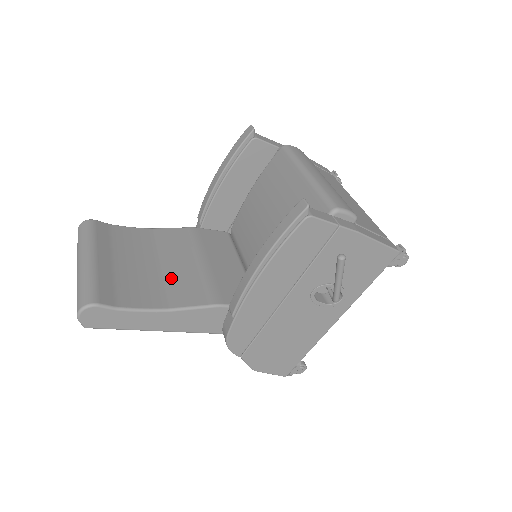
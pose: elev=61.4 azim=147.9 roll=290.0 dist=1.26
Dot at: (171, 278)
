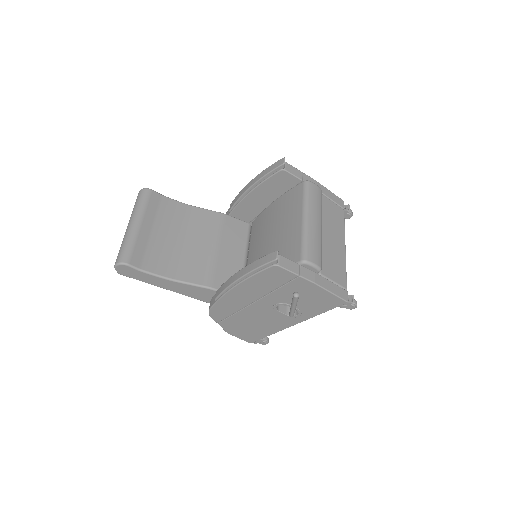
Dot at: (187, 255)
